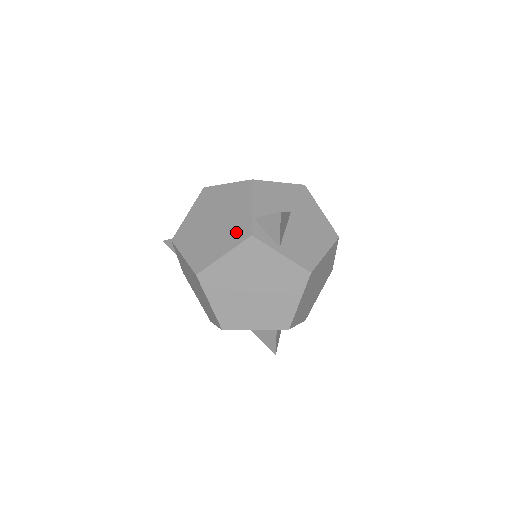
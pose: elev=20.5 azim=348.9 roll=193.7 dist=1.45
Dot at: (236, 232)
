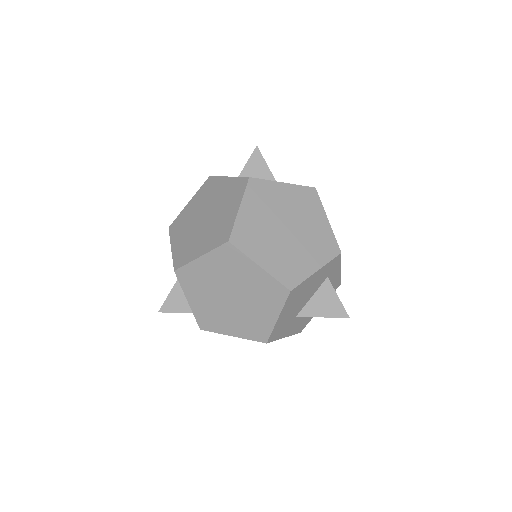
Dot at: (233, 193)
